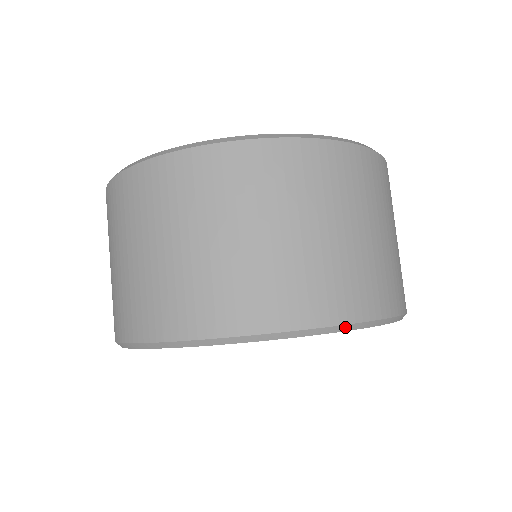
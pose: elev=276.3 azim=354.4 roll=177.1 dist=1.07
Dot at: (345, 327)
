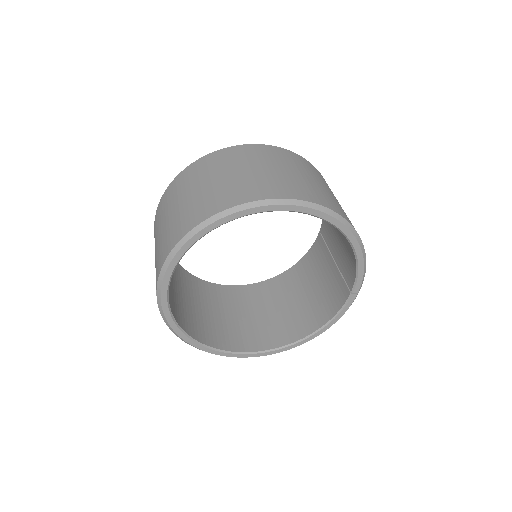
Dot at: (339, 217)
